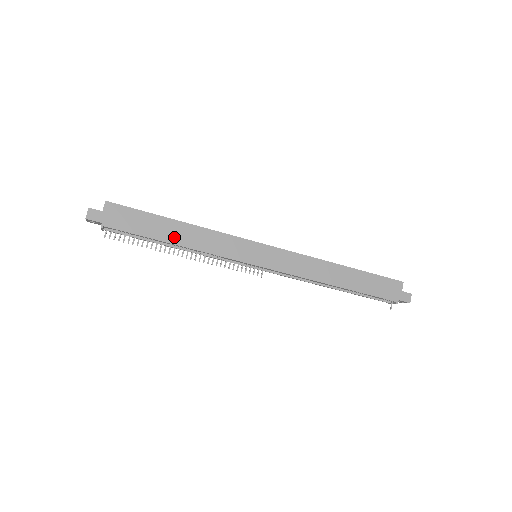
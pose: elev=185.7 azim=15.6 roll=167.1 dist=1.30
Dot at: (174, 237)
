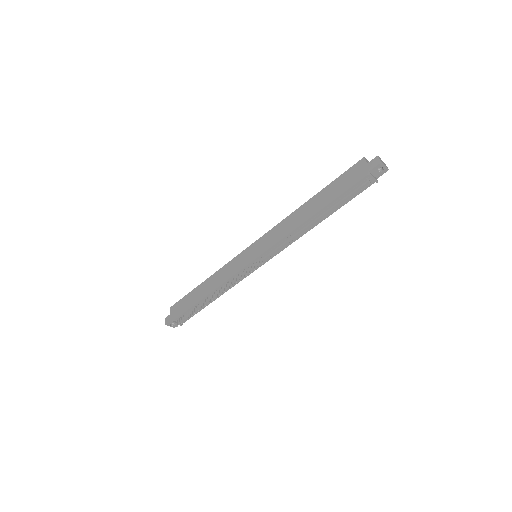
Dot at: (205, 292)
